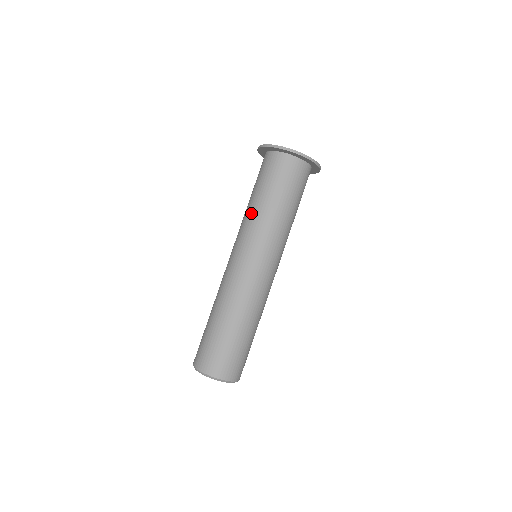
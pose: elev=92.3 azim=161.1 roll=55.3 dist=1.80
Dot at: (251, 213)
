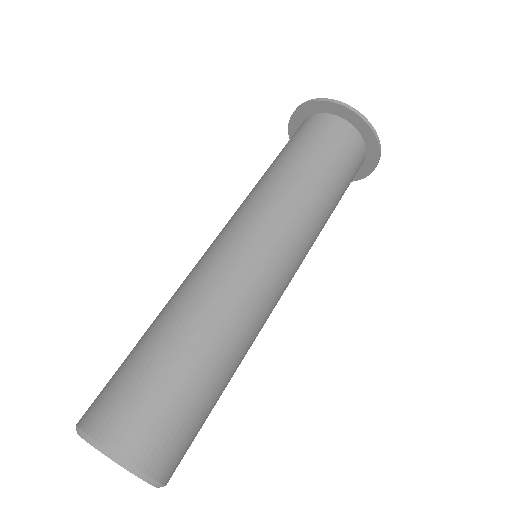
Dot at: occluded
